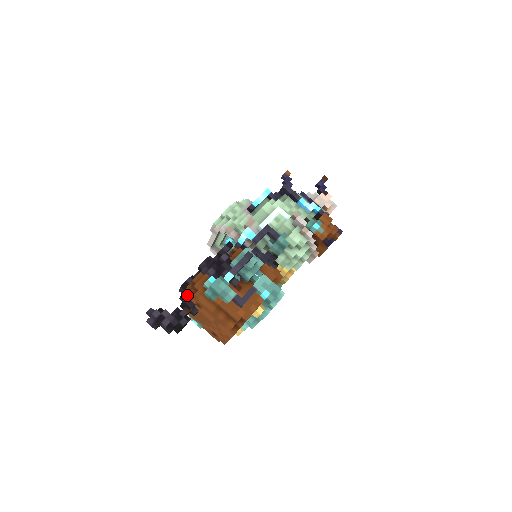
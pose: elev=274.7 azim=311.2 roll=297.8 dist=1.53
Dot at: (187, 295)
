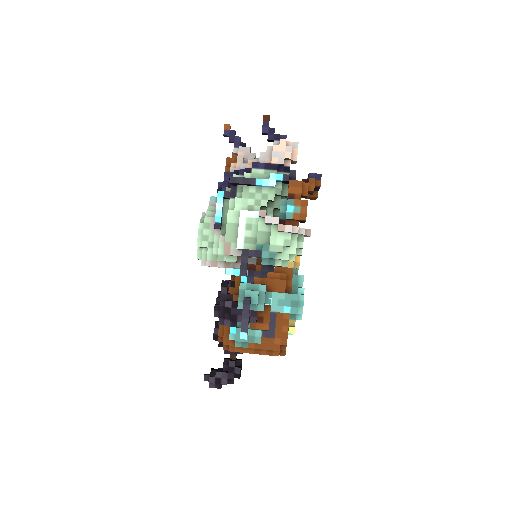
Dot at: occluded
